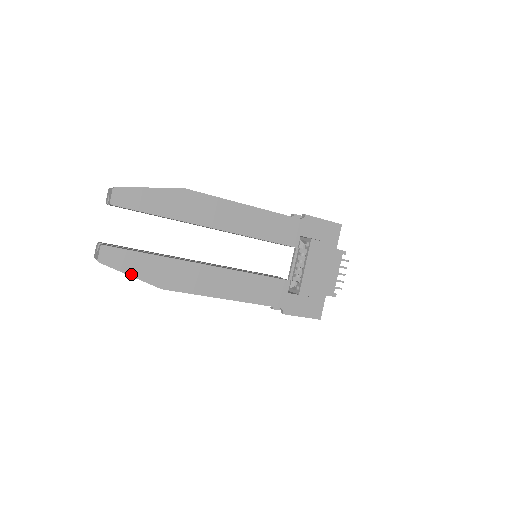
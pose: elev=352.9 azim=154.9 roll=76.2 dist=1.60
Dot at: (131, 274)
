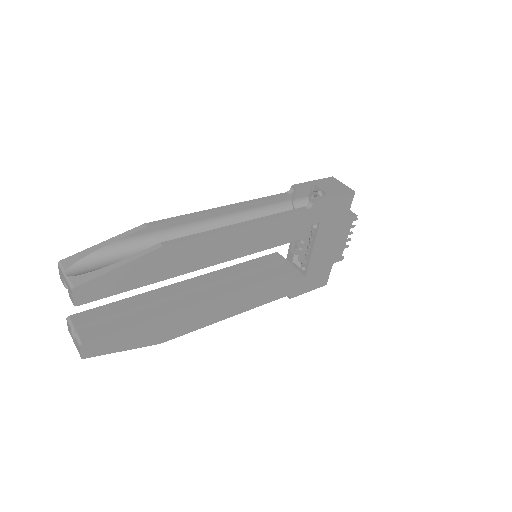
Dot at: (124, 349)
